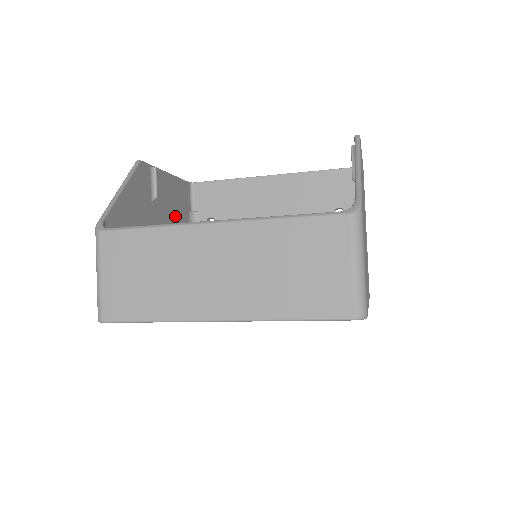
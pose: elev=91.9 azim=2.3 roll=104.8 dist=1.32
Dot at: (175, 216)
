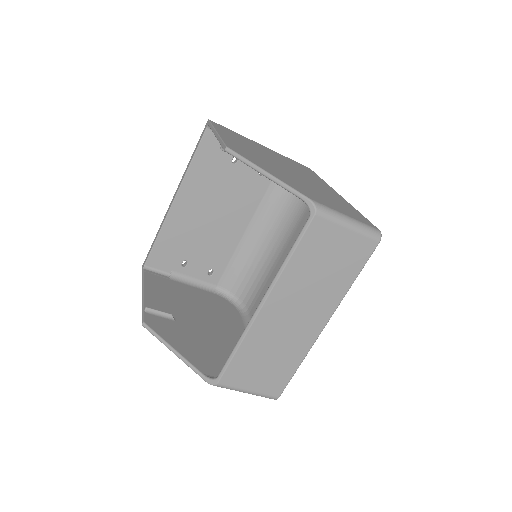
Dot at: (178, 297)
